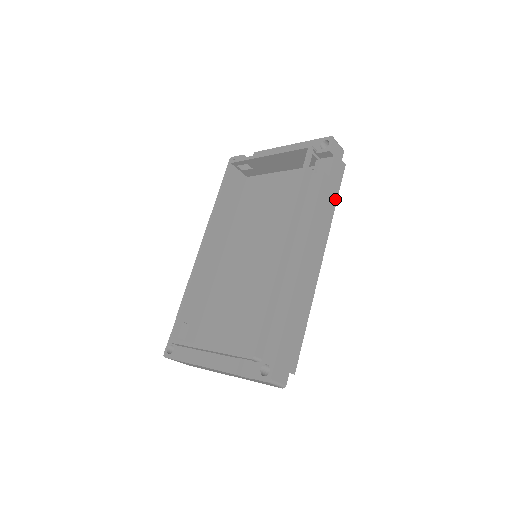
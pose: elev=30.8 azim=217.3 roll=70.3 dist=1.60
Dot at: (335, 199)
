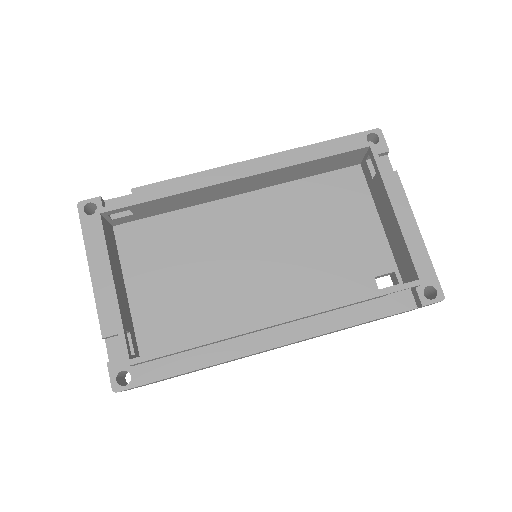
Dot at: occluded
